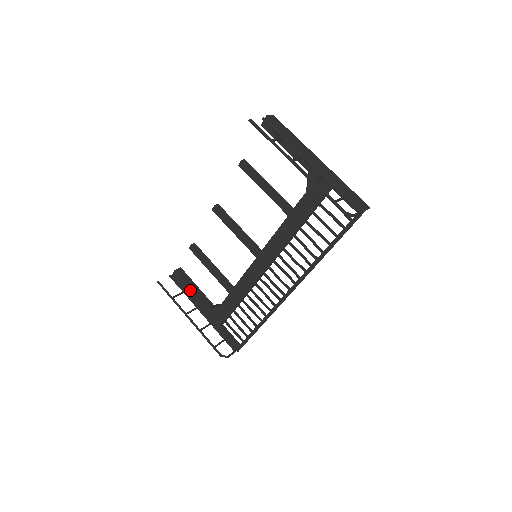
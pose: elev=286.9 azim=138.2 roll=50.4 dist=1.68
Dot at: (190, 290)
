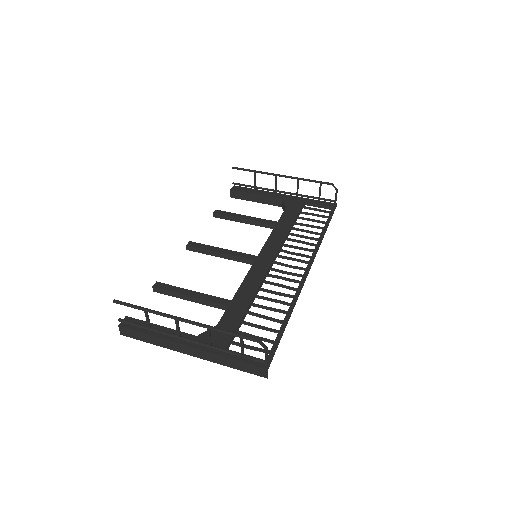
Dot at: (159, 328)
